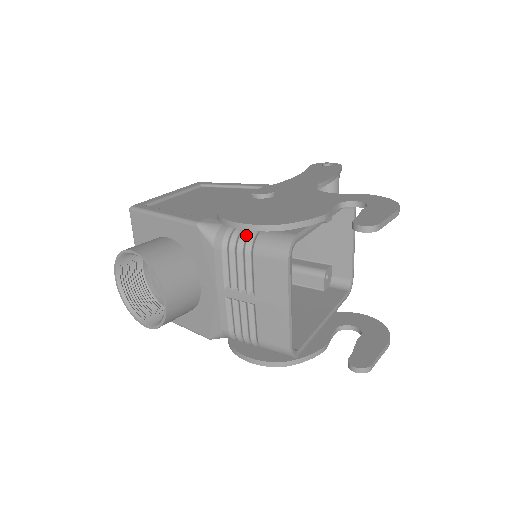
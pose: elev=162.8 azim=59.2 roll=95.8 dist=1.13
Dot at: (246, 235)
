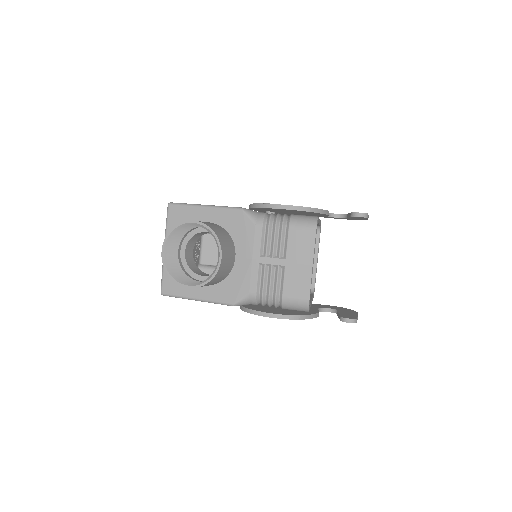
Dot at: (280, 217)
